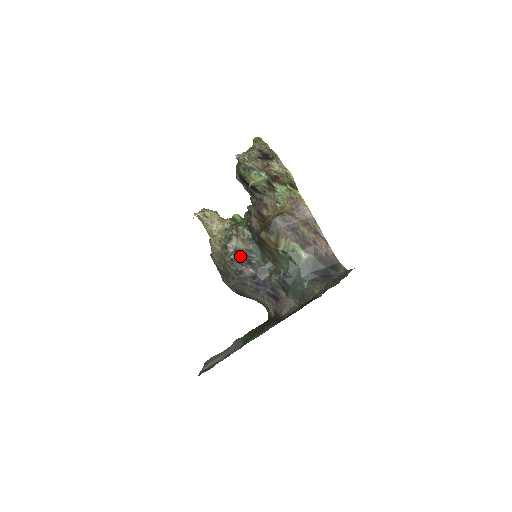
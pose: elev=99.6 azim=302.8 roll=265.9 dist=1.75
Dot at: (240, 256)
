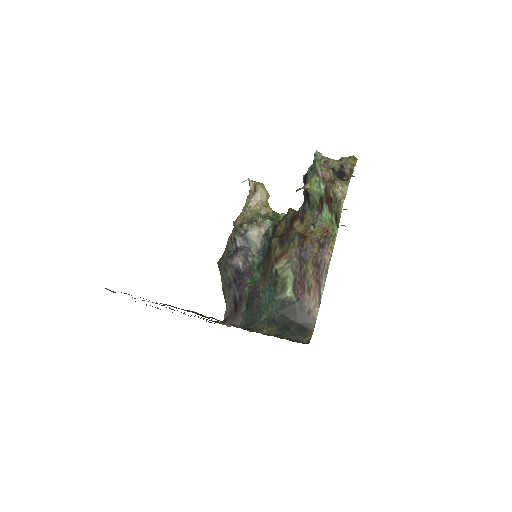
Dot at: (244, 243)
